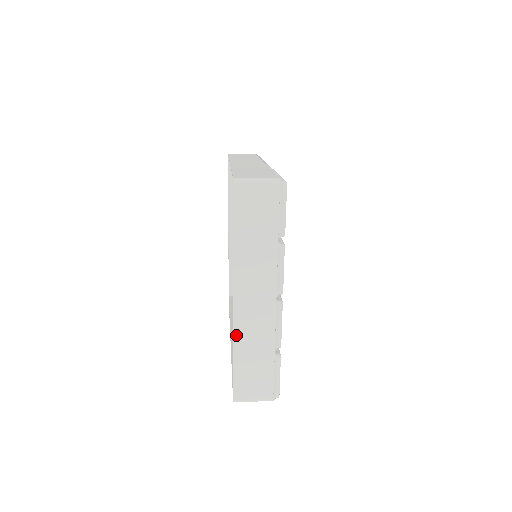
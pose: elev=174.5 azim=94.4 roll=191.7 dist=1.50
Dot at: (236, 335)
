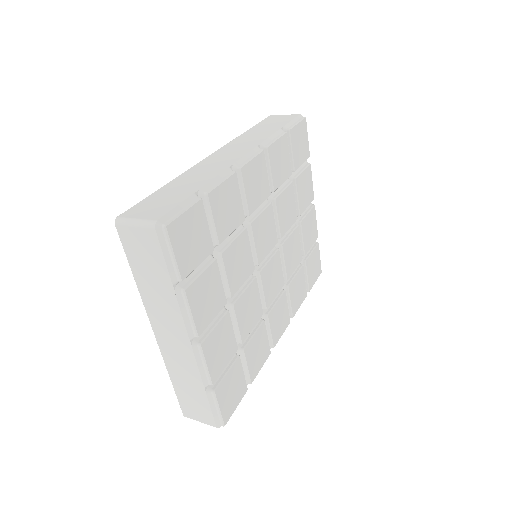
Dot at: (166, 363)
